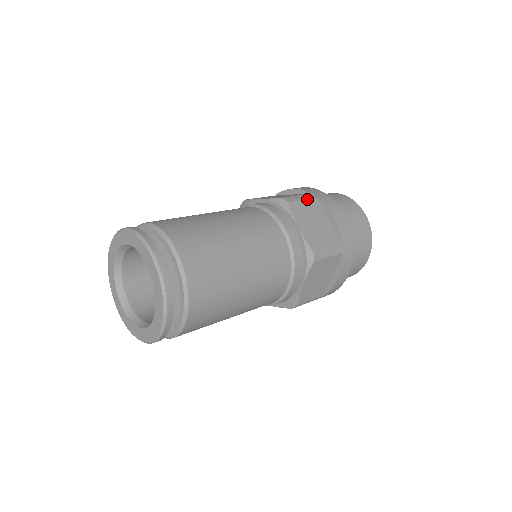
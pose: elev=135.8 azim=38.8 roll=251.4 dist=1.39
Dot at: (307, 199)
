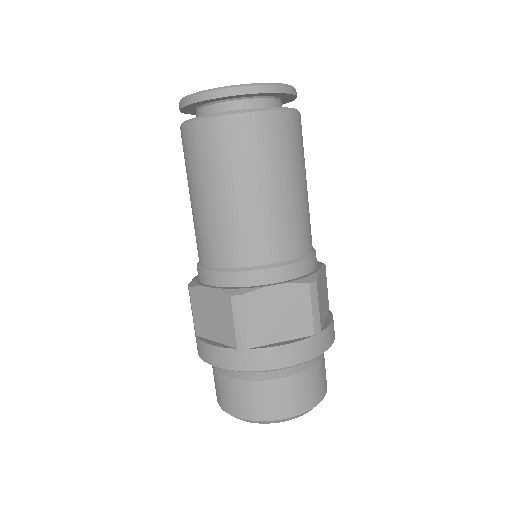
Dot at: occluded
